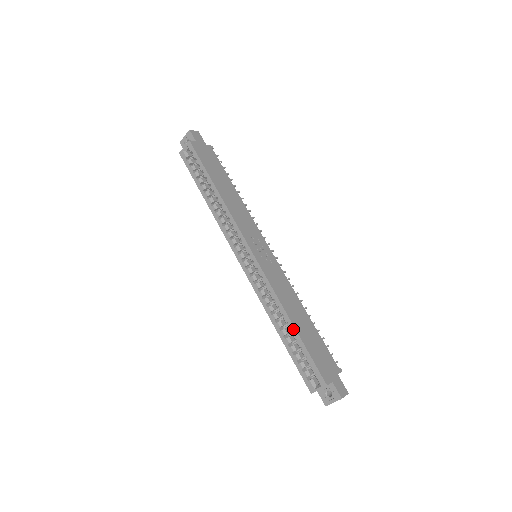
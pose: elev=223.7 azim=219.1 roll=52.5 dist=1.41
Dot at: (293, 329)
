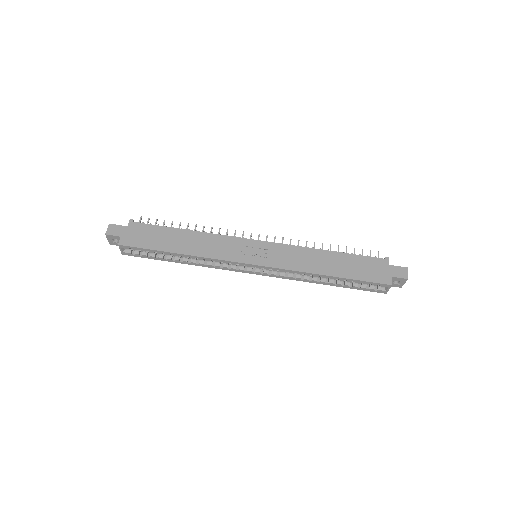
Dot at: (335, 278)
